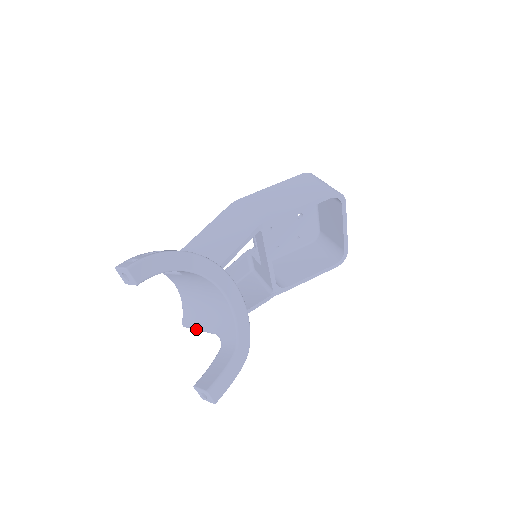
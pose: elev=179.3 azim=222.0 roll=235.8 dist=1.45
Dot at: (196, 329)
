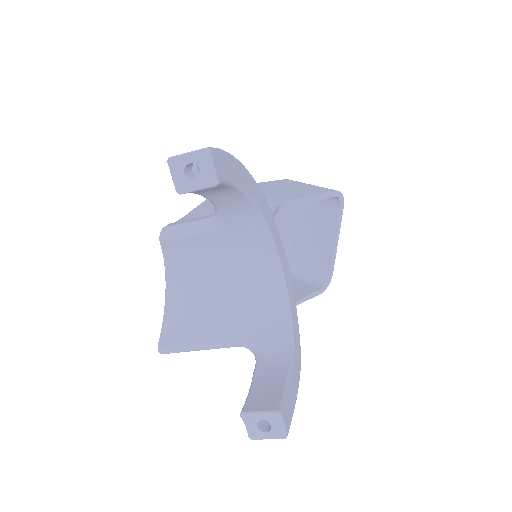
Dot at: (192, 347)
